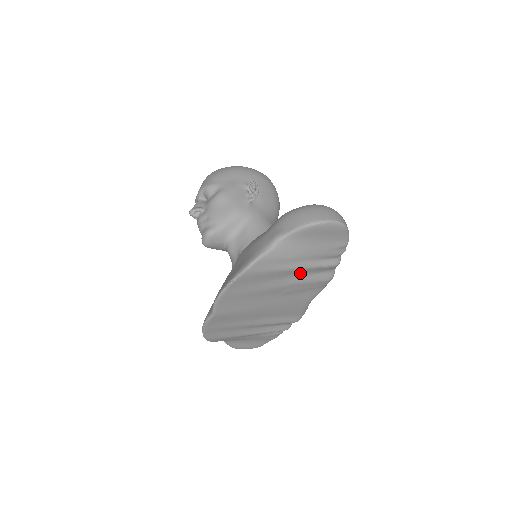
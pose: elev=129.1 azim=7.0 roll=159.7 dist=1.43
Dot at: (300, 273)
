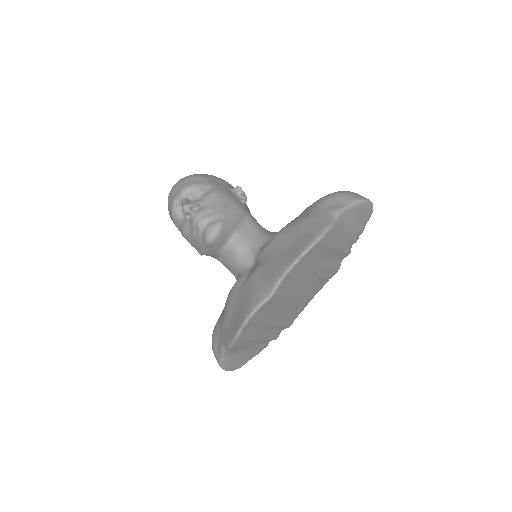
Dot at: (334, 256)
